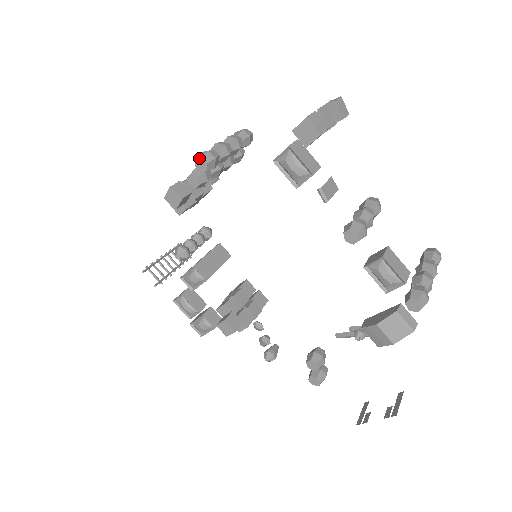
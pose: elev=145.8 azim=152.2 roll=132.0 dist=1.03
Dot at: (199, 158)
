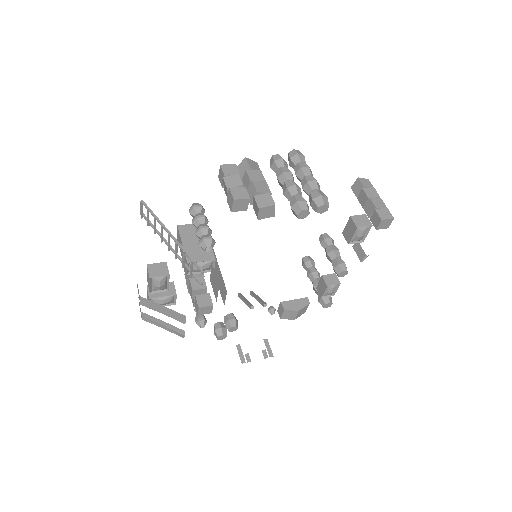
Dot at: (327, 205)
